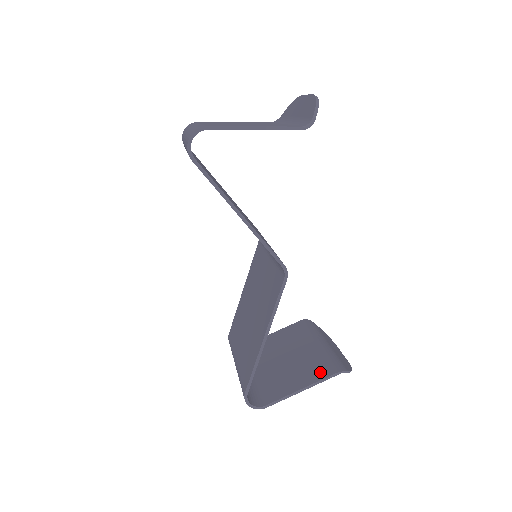
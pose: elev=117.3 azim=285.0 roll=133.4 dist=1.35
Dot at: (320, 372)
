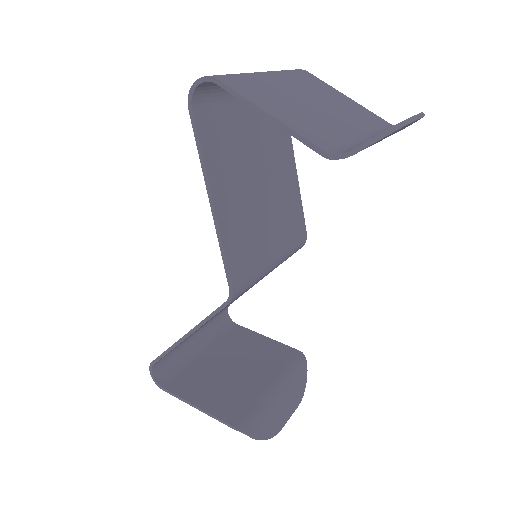
Dot at: (229, 411)
